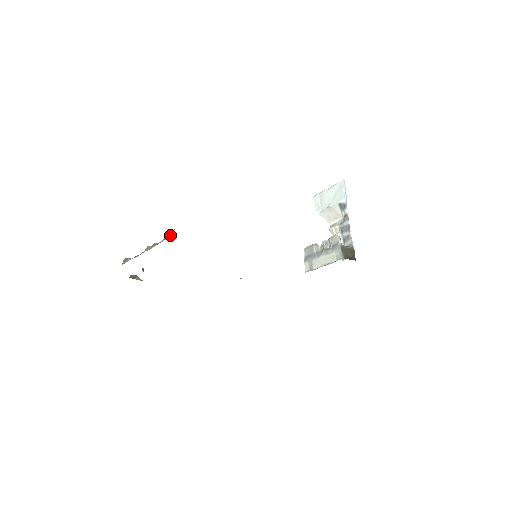
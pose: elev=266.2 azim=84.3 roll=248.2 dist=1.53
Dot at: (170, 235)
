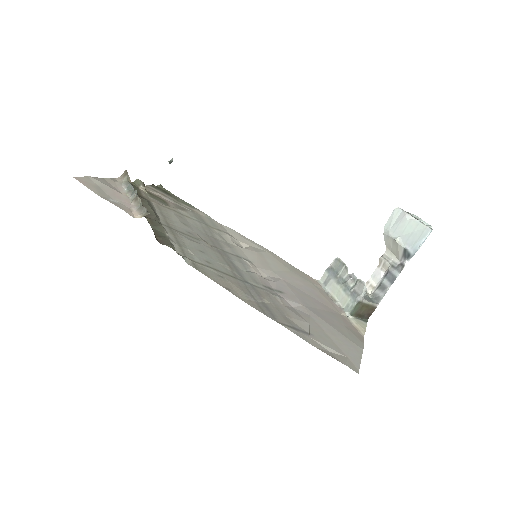
Dot at: (142, 216)
